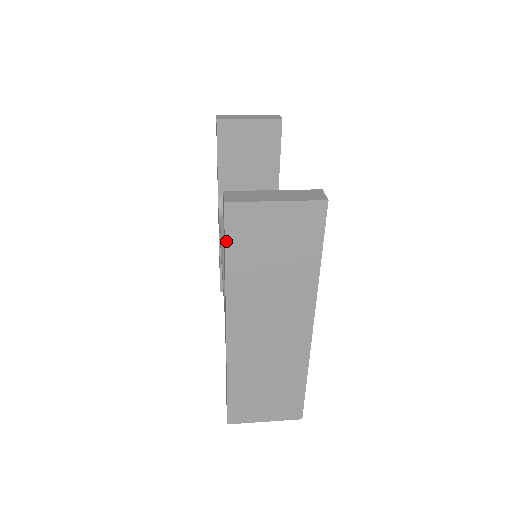
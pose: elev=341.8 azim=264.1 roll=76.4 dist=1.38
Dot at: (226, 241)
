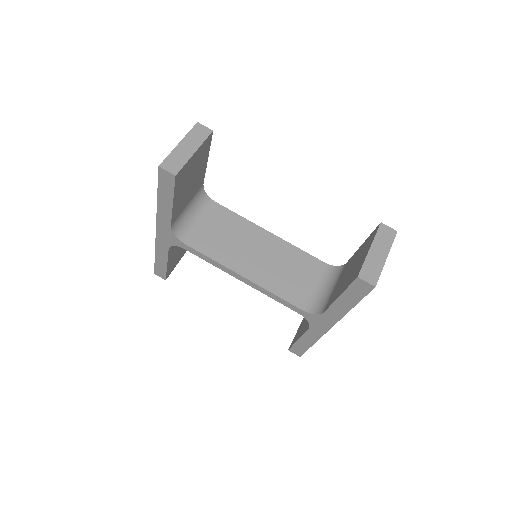
Dot at: occluded
